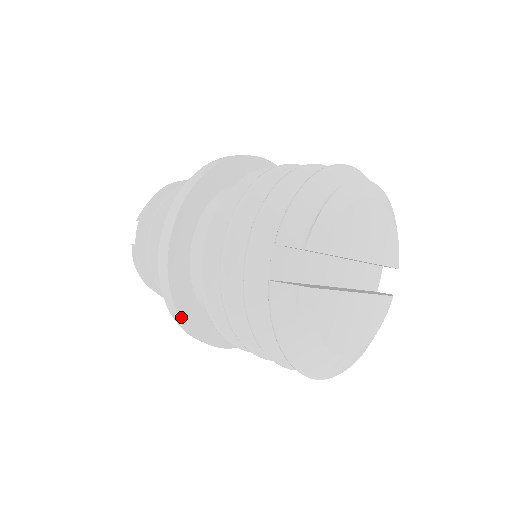
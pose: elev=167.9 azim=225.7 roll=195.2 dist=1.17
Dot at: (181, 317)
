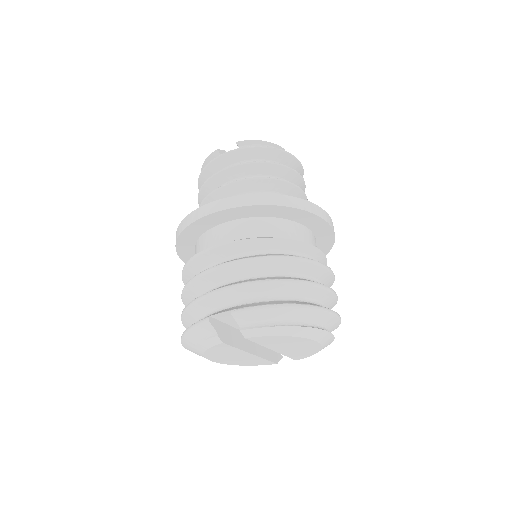
Dot at: (178, 240)
